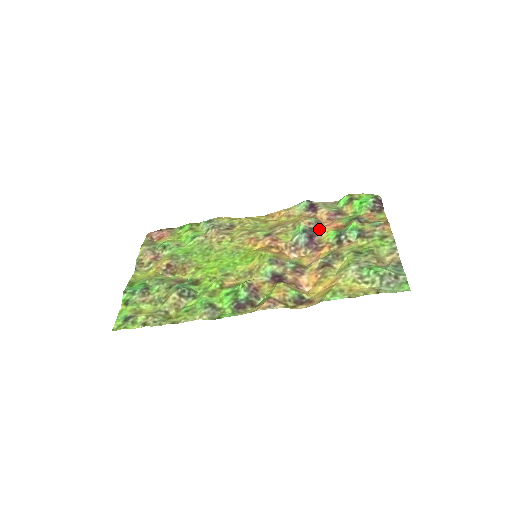
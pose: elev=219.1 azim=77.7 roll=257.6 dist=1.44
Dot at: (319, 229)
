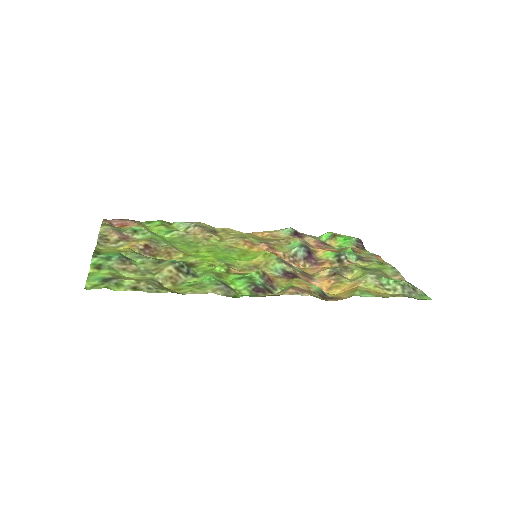
Dot at: (313, 249)
